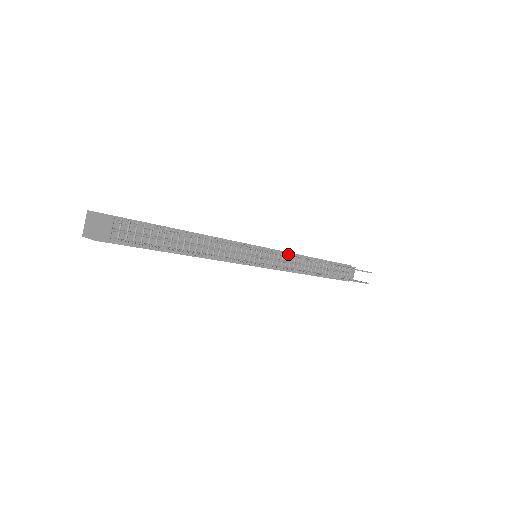
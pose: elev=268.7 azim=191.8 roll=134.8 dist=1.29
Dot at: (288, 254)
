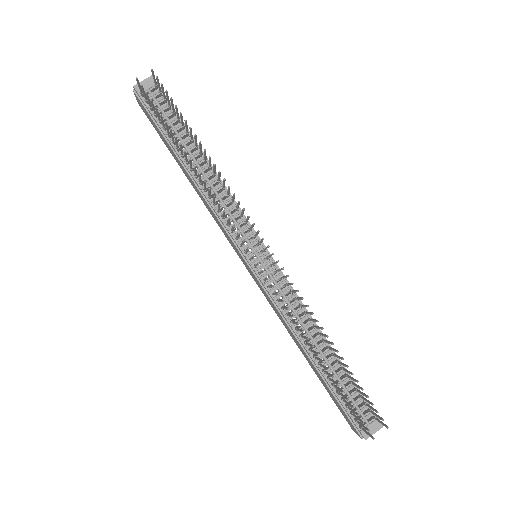
Dot at: (291, 288)
